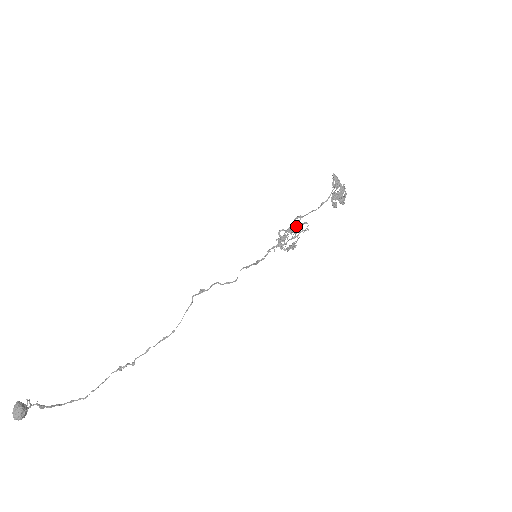
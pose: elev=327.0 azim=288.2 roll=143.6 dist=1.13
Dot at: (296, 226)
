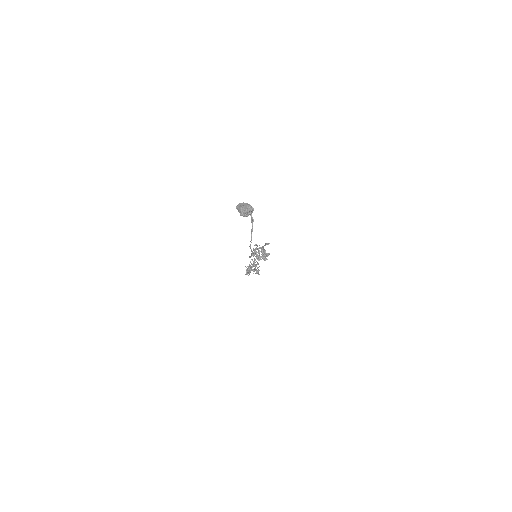
Dot at: occluded
